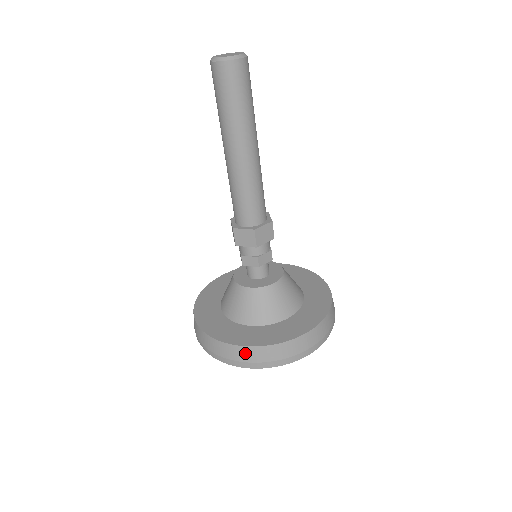
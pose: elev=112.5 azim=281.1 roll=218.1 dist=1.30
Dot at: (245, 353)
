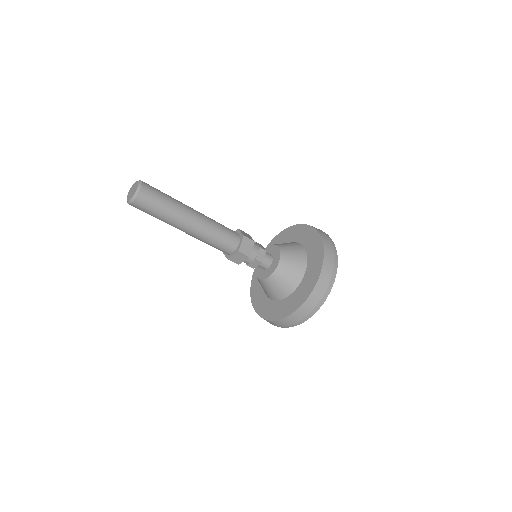
Dot at: (297, 315)
